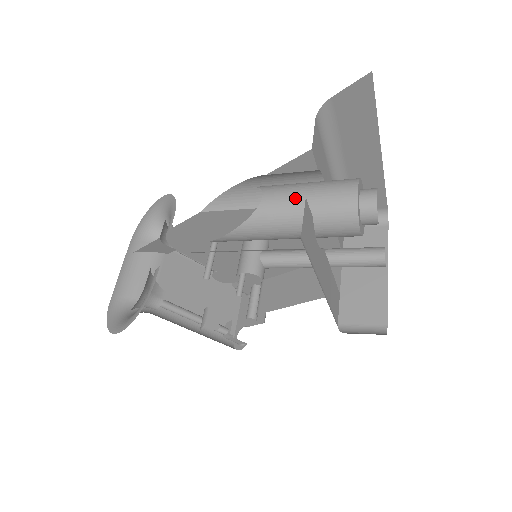
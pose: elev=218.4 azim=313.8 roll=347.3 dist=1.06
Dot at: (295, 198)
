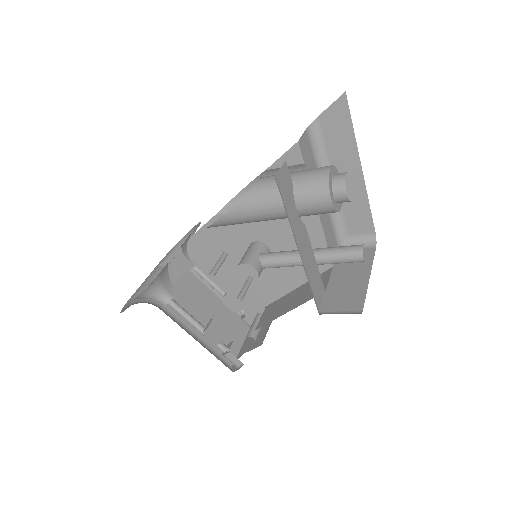
Dot at: occluded
